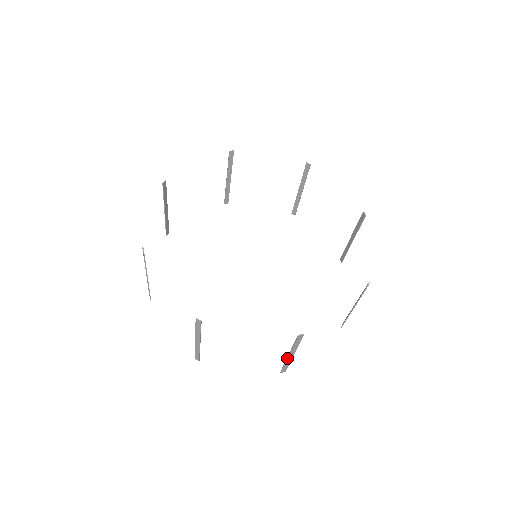
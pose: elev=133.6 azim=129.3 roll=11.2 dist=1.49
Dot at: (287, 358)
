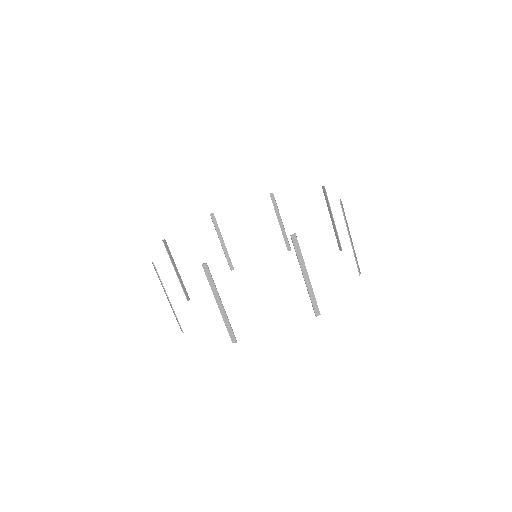
Dot at: (305, 283)
